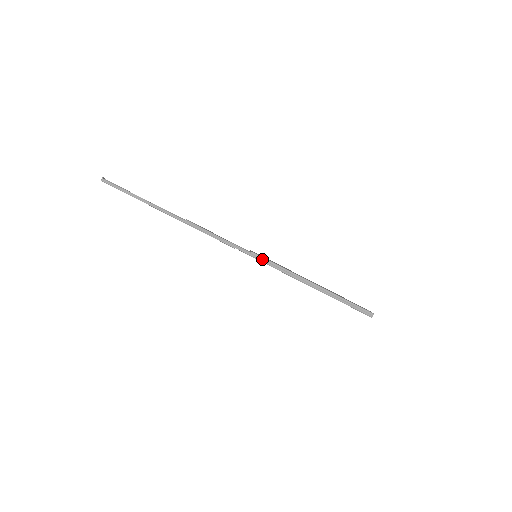
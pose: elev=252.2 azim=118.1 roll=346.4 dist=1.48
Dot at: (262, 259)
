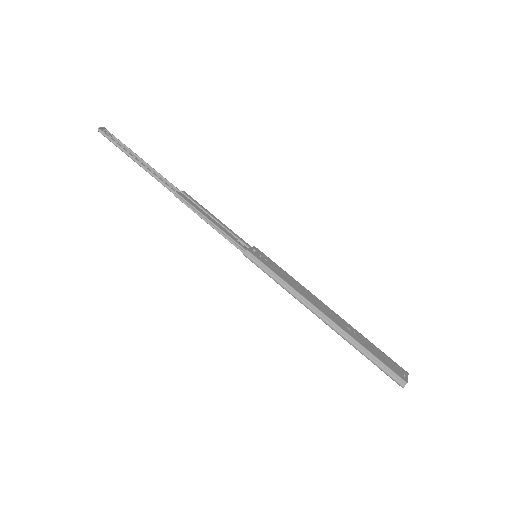
Dot at: (258, 262)
